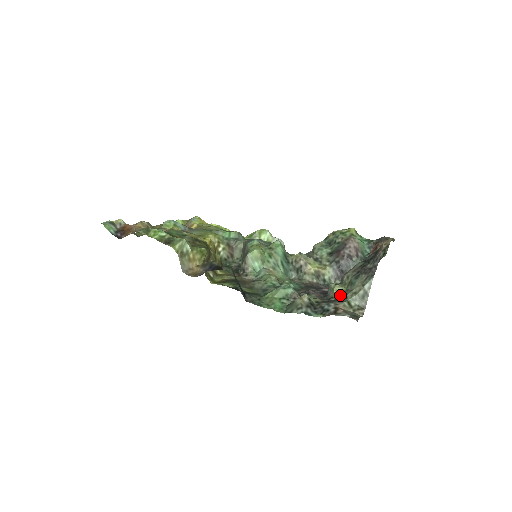
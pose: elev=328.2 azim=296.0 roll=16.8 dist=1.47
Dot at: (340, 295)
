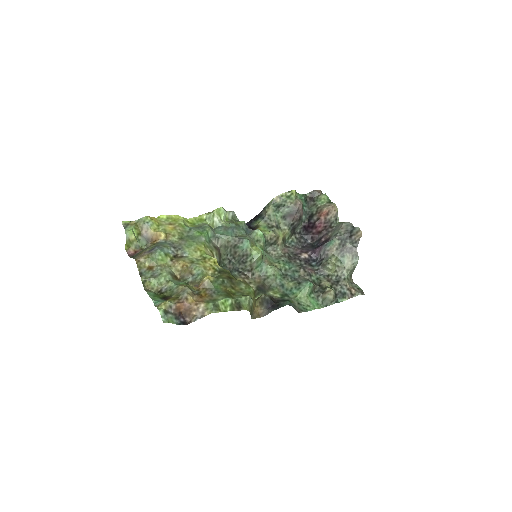
Dot at: (336, 272)
